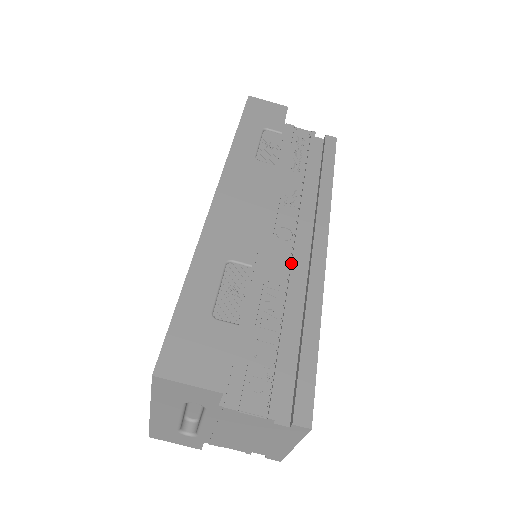
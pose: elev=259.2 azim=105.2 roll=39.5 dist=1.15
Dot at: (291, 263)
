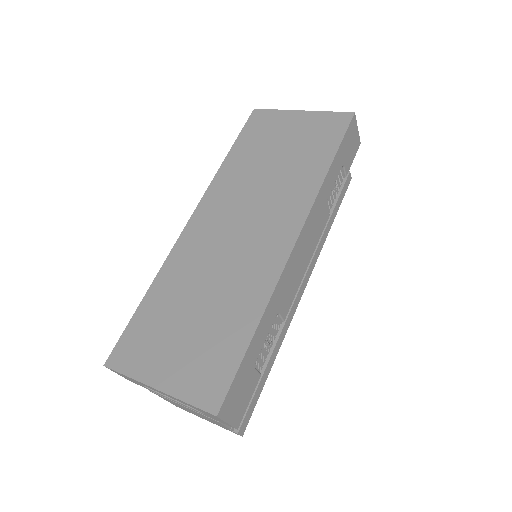
Dot at: occluded
